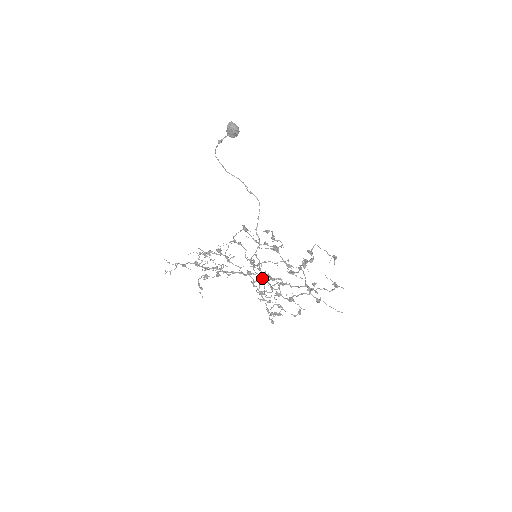
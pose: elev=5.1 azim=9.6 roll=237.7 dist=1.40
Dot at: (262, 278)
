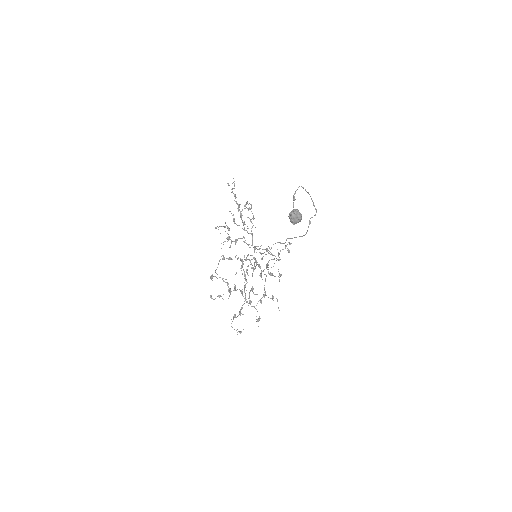
Dot at: (255, 260)
